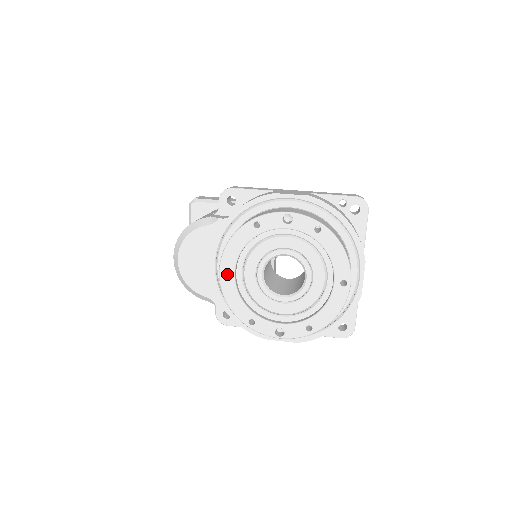
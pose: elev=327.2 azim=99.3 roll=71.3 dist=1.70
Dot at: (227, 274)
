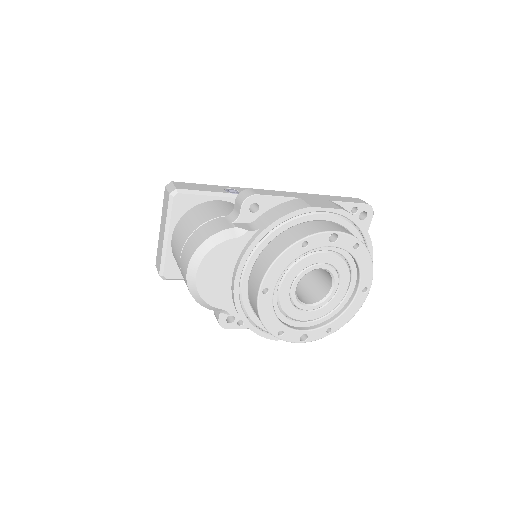
Dot at: (266, 293)
